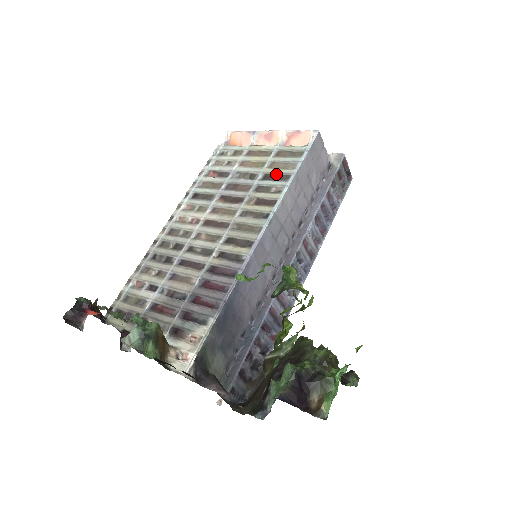
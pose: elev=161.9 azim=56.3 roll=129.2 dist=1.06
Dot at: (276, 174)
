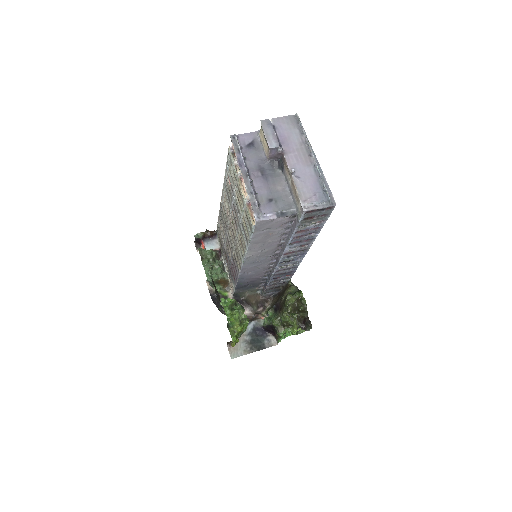
Dot at: (244, 231)
